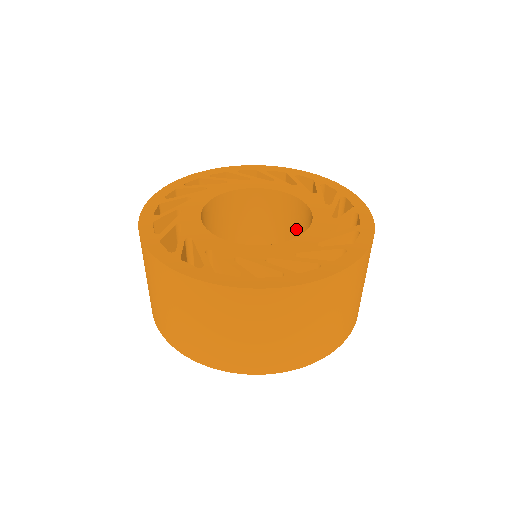
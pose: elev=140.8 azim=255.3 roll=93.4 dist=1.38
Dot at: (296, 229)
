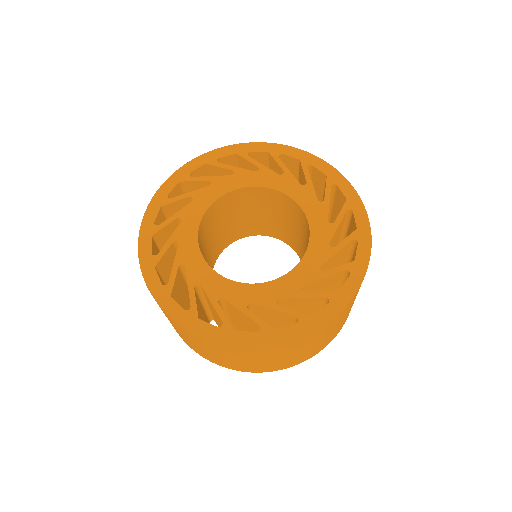
Dot at: (289, 217)
